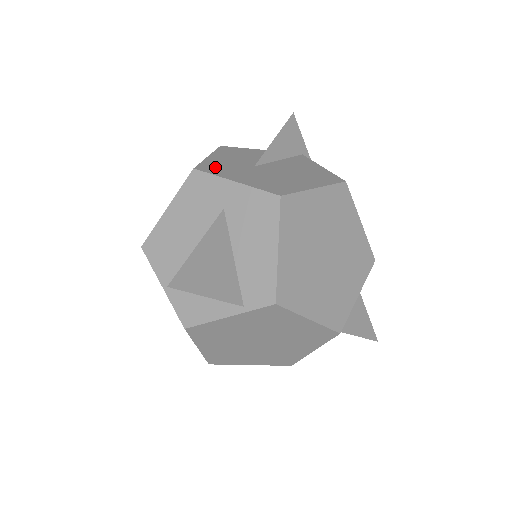
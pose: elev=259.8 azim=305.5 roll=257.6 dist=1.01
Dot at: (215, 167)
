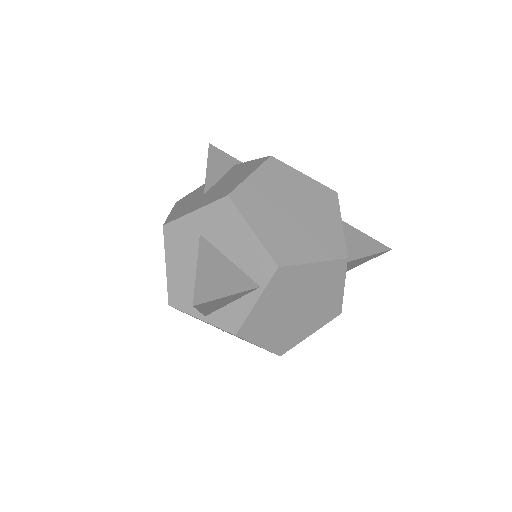
Dot at: (177, 214)
